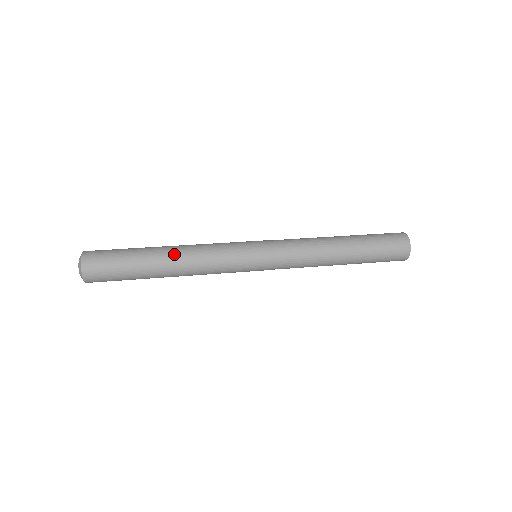
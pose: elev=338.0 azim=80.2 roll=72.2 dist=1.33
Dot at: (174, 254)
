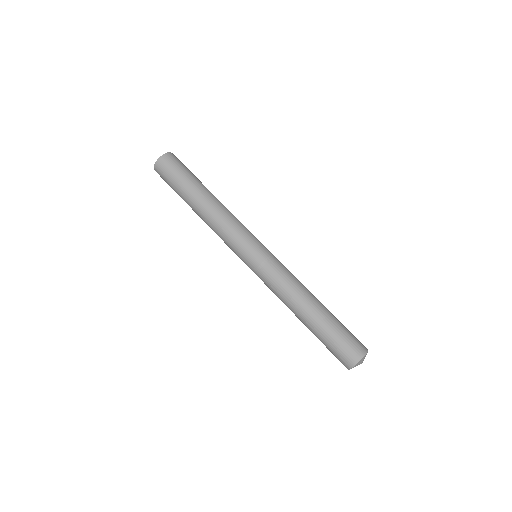
Dot at: (202, 210)
